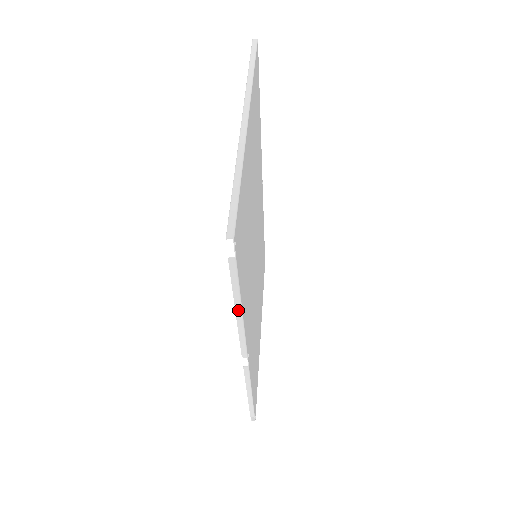
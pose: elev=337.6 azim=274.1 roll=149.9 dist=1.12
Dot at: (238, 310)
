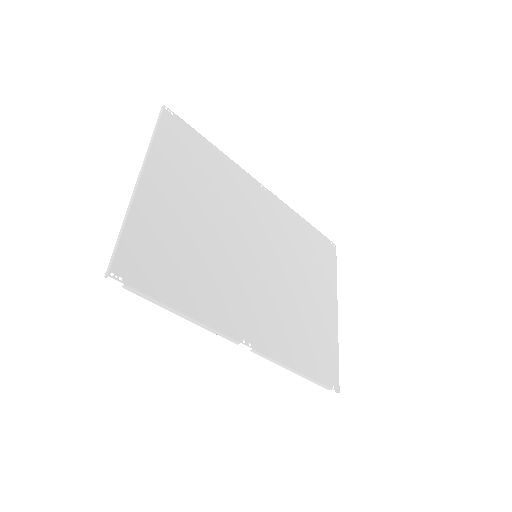
Dot at: (179, 314)
